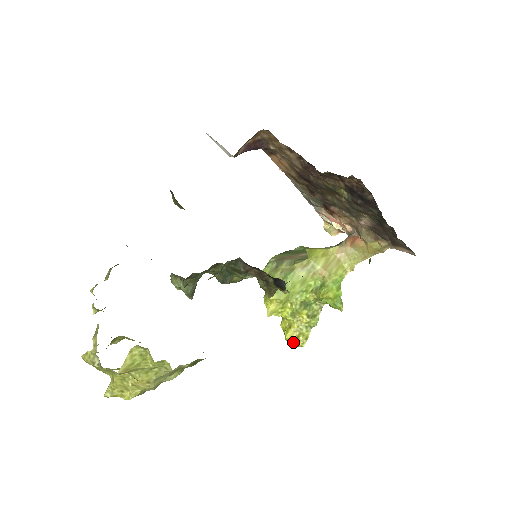
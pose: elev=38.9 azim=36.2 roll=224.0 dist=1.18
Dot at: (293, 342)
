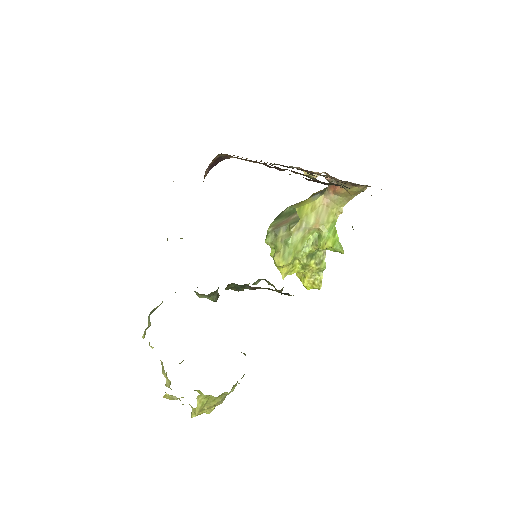
Dot at: (311, 288)
